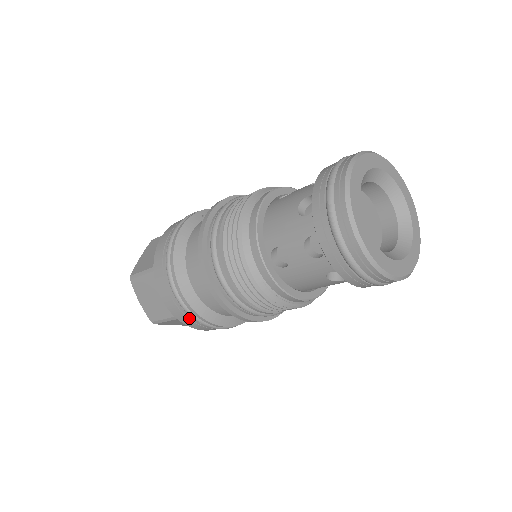
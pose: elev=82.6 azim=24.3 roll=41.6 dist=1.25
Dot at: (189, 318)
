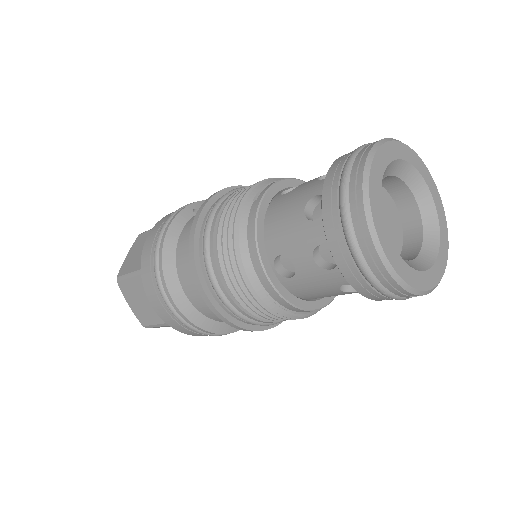
Dot at: (184, 326)
